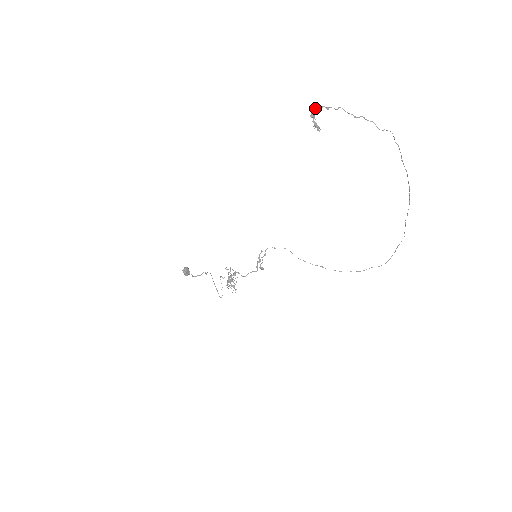
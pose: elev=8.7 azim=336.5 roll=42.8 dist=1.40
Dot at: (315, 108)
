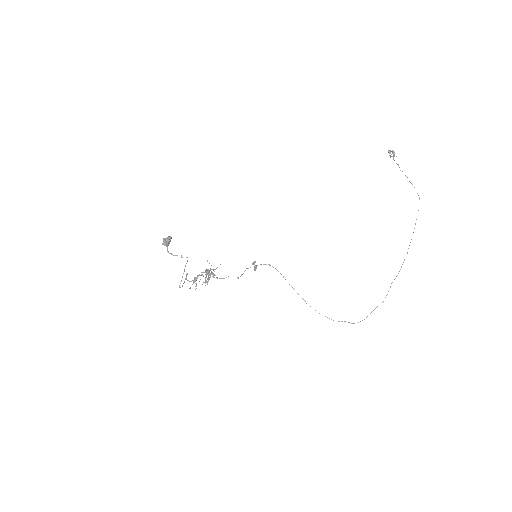
Dot at: (389, 153)
